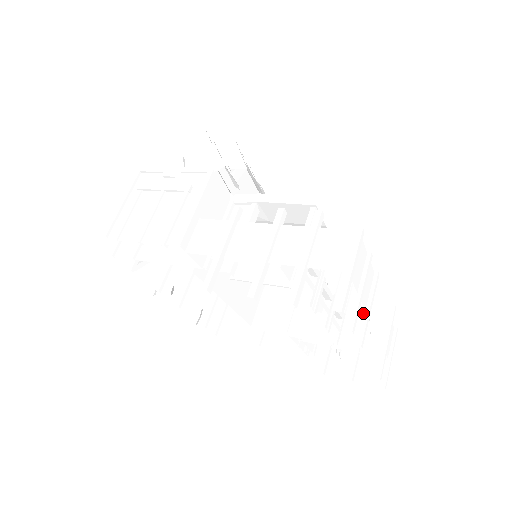
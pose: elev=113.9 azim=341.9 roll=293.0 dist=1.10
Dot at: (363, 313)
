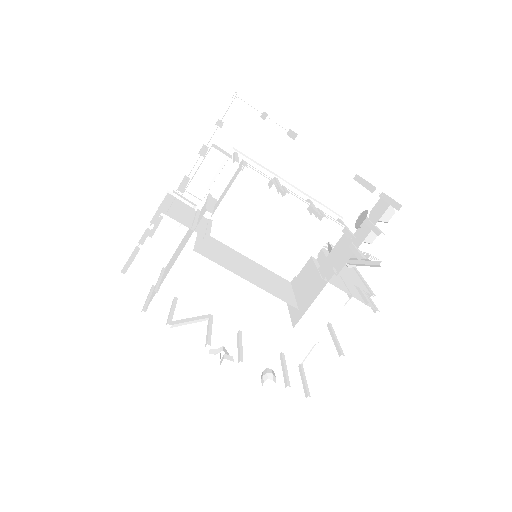
Dot at: (291, 136)
